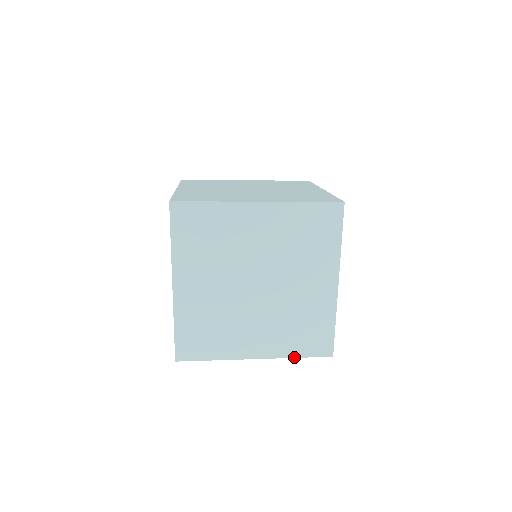
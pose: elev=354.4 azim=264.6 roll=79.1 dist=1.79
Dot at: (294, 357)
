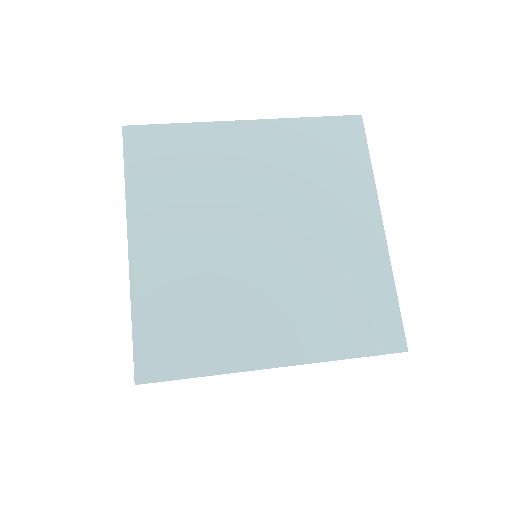
Dot at: (343, 358)
